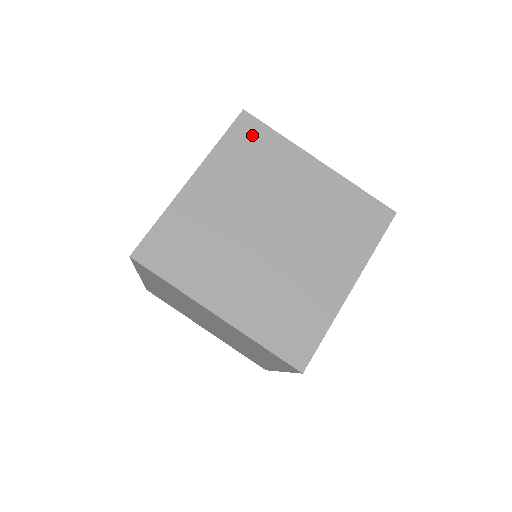
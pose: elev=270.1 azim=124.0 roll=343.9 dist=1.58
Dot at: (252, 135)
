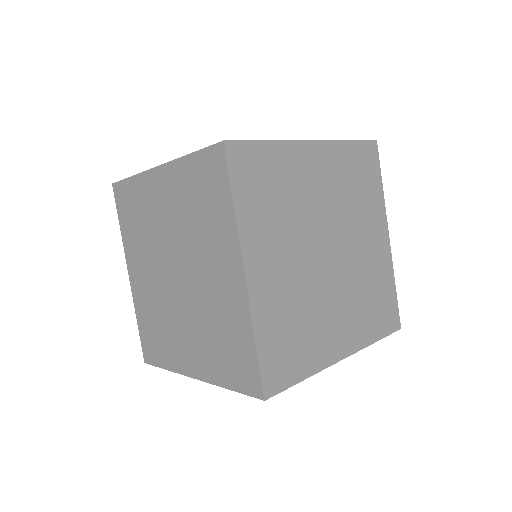
Dot at: (369, 164)
